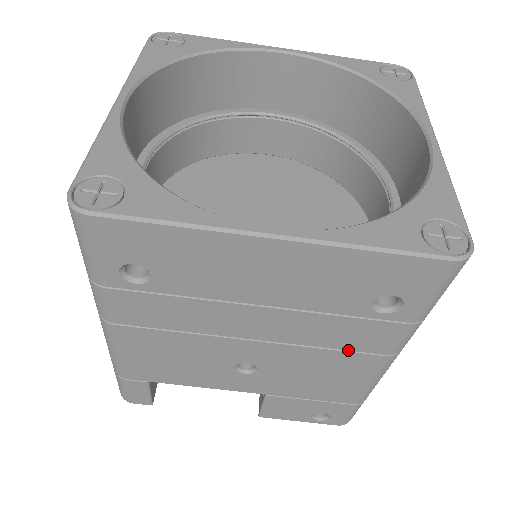
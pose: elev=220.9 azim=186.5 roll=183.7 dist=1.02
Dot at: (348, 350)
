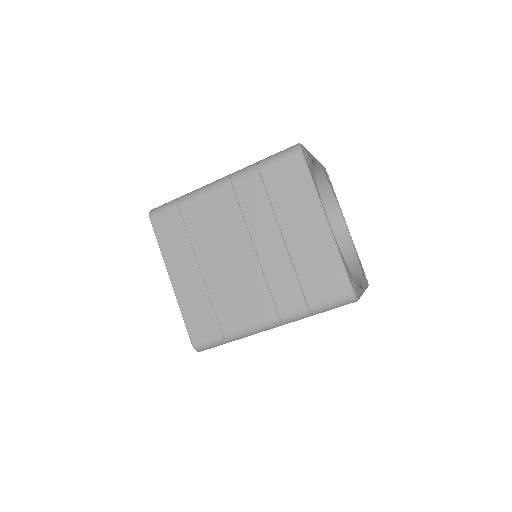
Dot at: occluded
